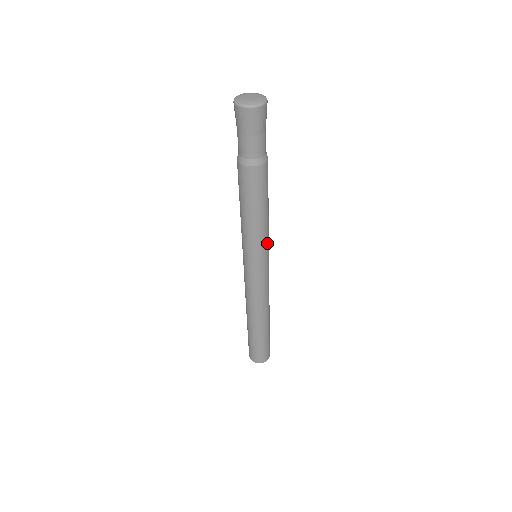
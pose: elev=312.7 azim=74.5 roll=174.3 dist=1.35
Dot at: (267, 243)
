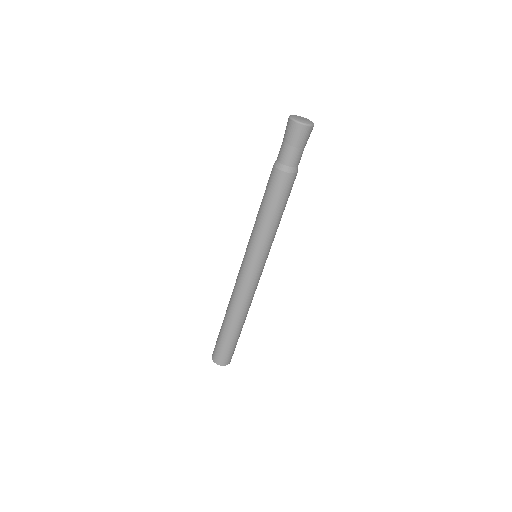
Dot at: occluded
